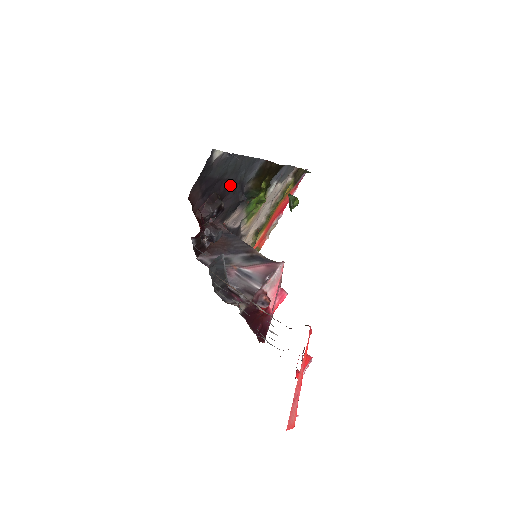
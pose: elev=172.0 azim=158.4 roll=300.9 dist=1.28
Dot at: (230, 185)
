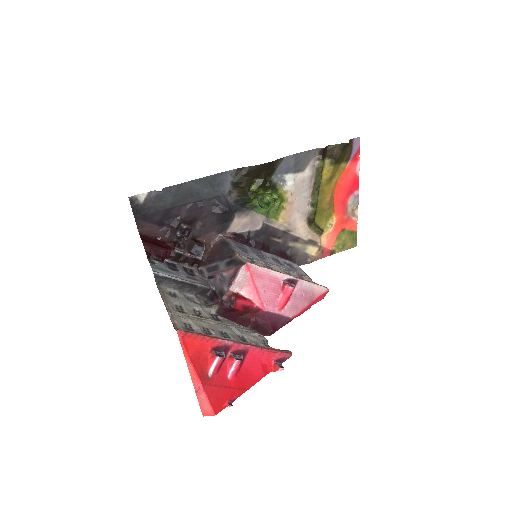
Dot at: (196, 206)
